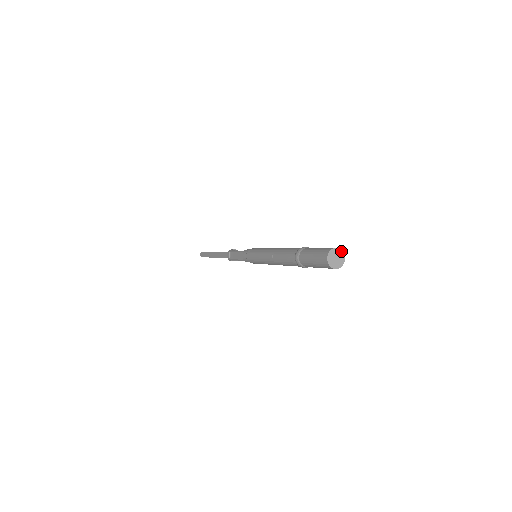
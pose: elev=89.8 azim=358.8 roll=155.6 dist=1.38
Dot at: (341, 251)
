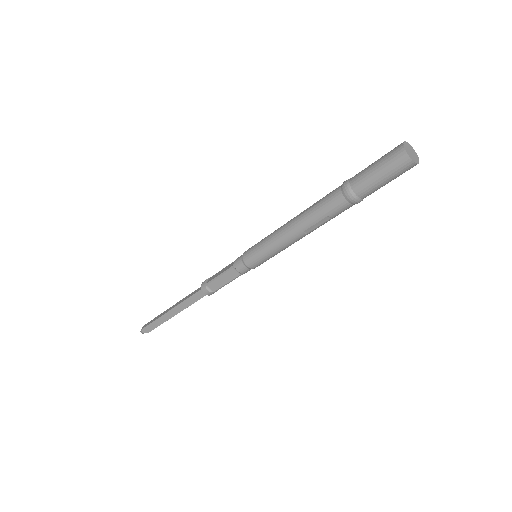
Dot at: (416, 154)
